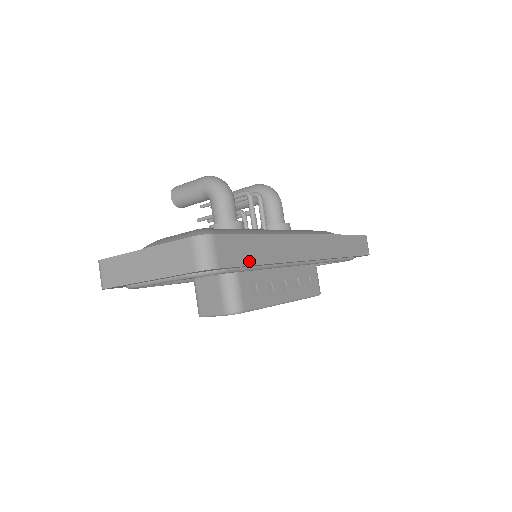
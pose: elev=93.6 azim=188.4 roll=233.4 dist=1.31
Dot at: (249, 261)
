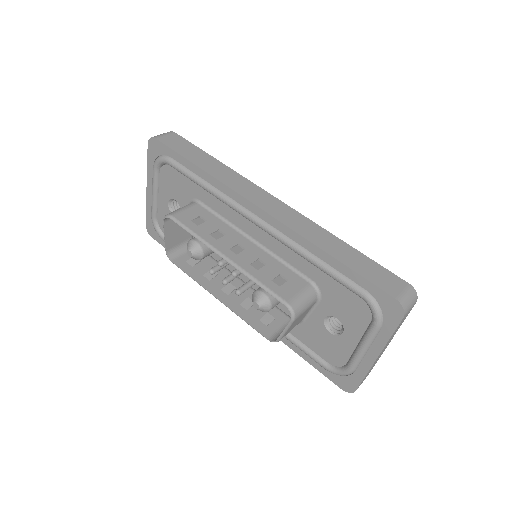
Dot at: (183, 154)
